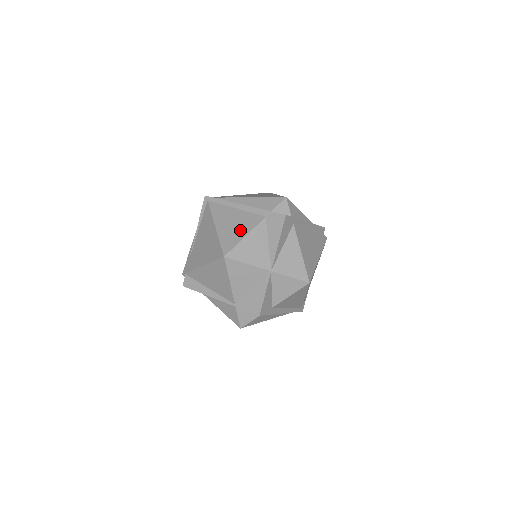
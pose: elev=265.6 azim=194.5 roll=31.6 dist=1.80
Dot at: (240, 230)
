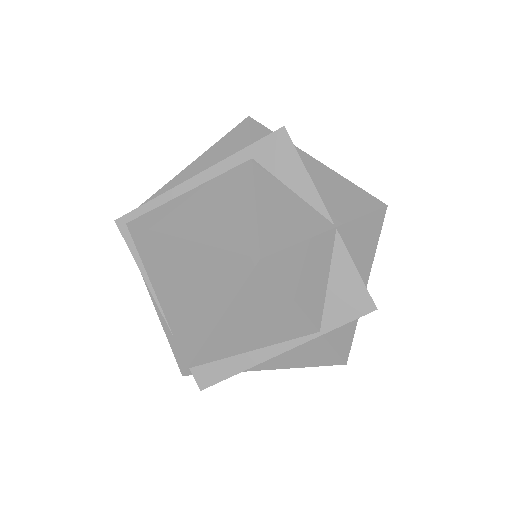
Dot at: (235, 206)
